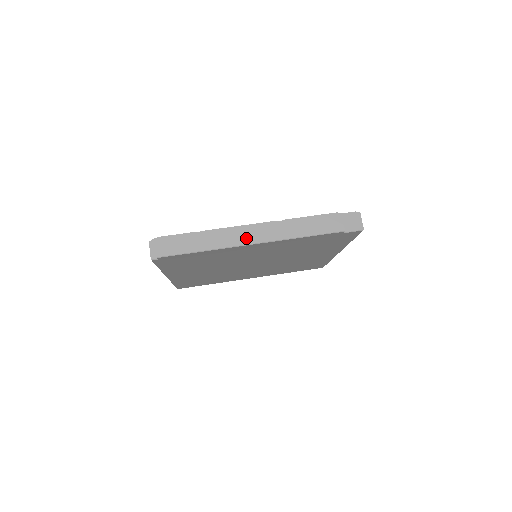
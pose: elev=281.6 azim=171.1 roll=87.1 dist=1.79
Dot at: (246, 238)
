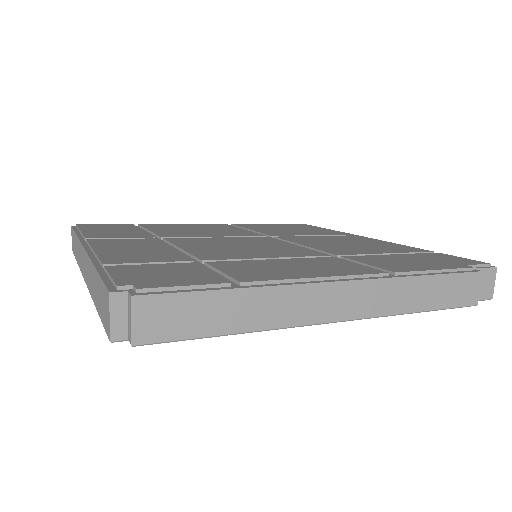
Dot at: (331, 308)
